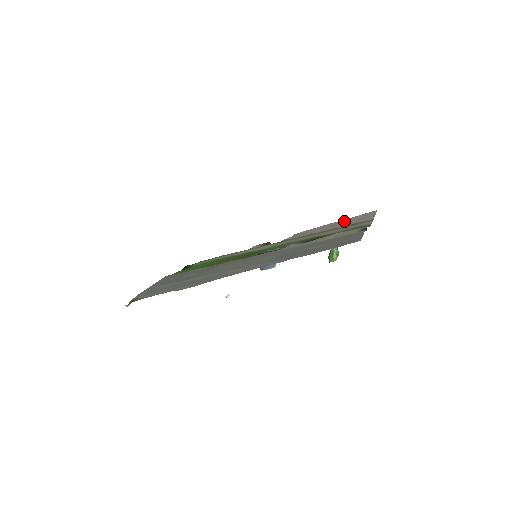
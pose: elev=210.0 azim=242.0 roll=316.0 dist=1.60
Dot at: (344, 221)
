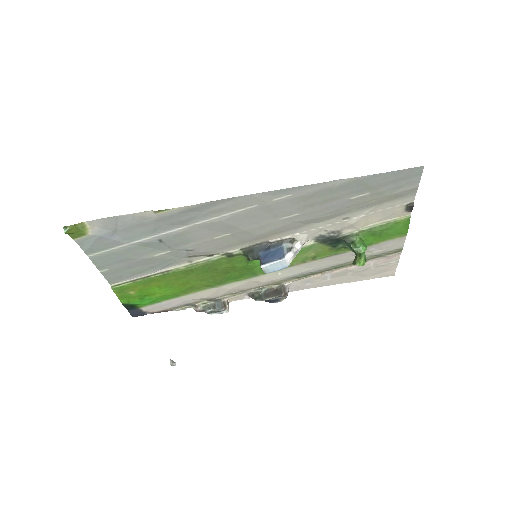
Dot at: (357, 275)
